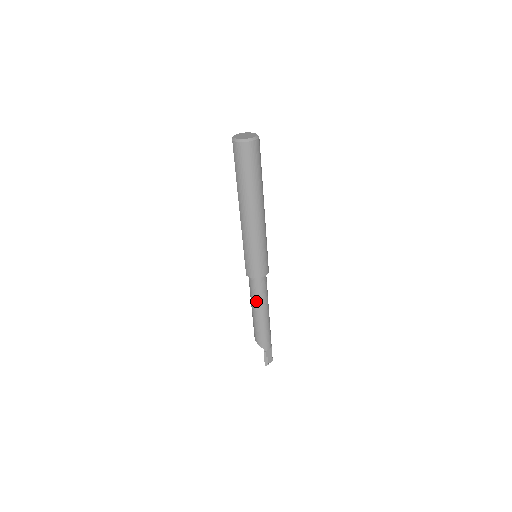
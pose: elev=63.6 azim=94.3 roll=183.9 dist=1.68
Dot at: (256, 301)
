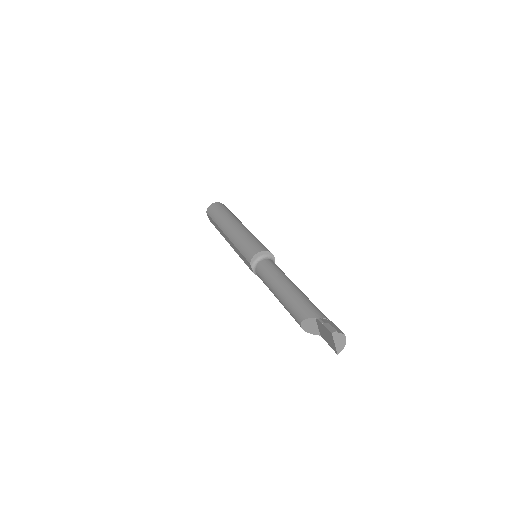
Dot at: (273, 278)
